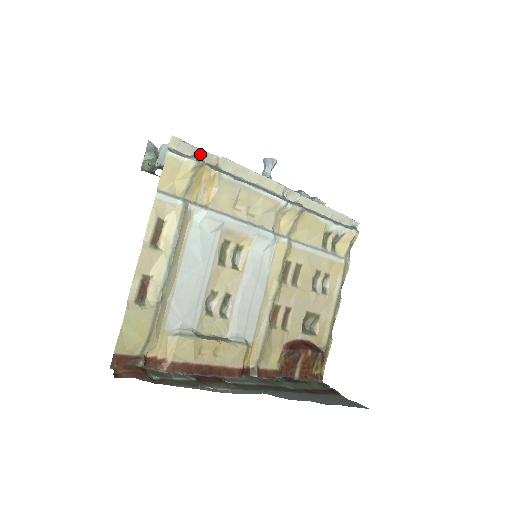
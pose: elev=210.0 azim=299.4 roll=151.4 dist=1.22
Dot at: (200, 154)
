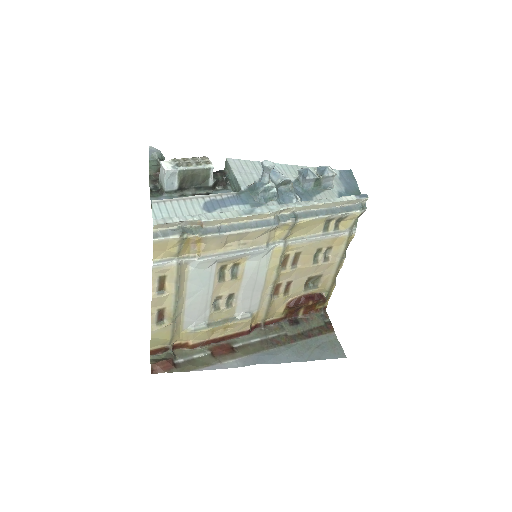
Dot at: (184, 224)
